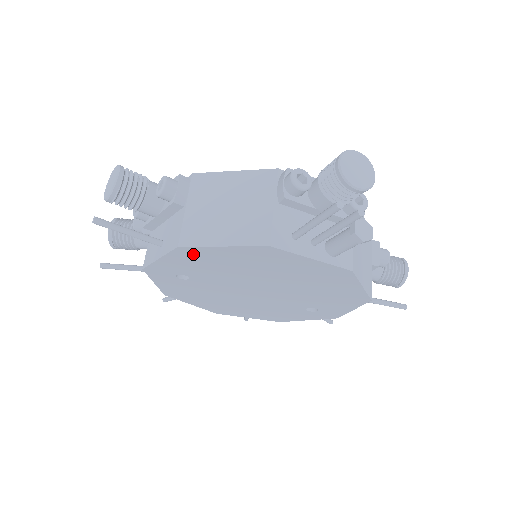
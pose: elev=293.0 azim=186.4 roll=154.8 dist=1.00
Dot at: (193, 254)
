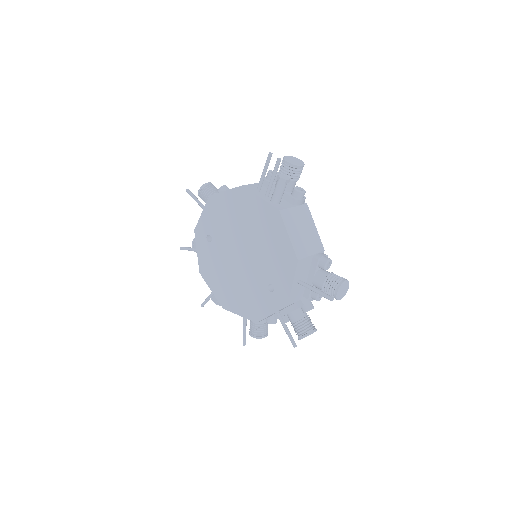
Dot at: (215, 204)
